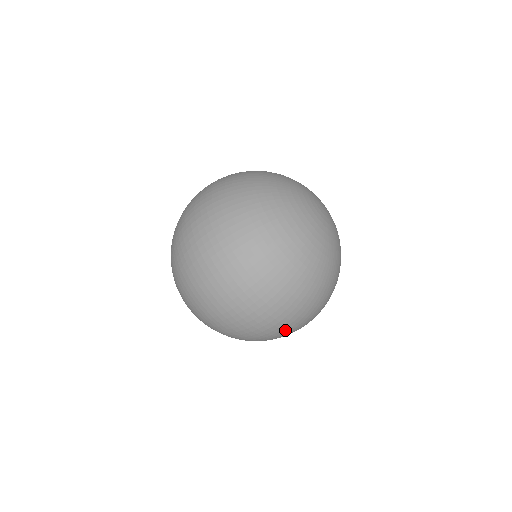
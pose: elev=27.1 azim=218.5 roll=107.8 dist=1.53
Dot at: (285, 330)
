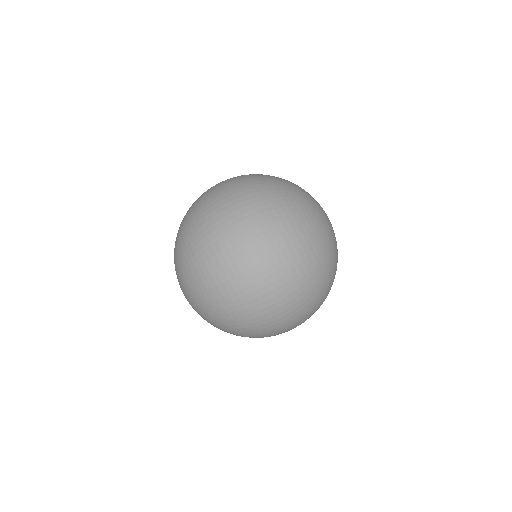
Dot at: occluded
